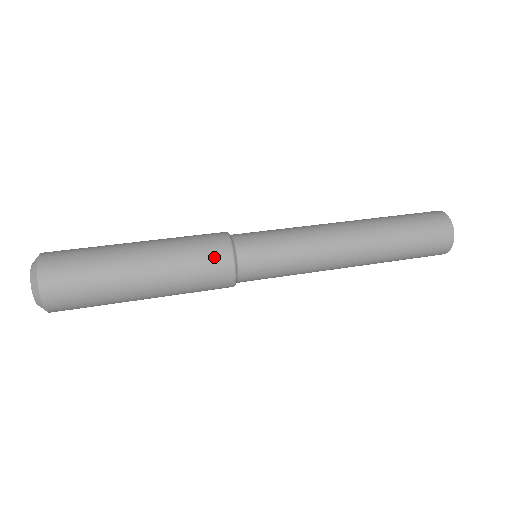
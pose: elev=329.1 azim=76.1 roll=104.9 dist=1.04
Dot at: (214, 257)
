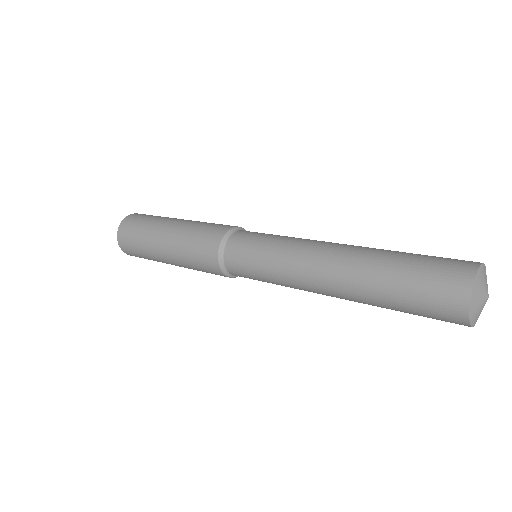
Dot at: (213, 231)
